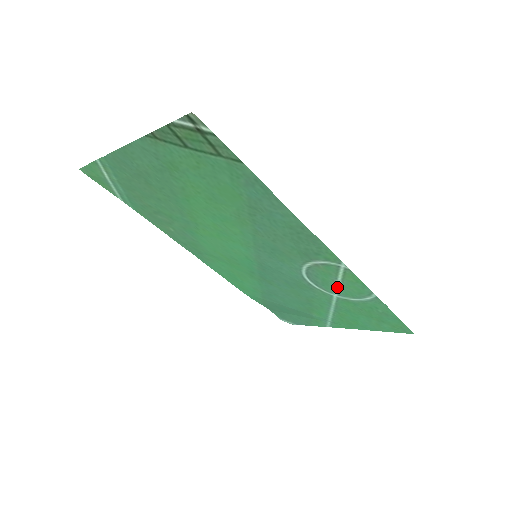
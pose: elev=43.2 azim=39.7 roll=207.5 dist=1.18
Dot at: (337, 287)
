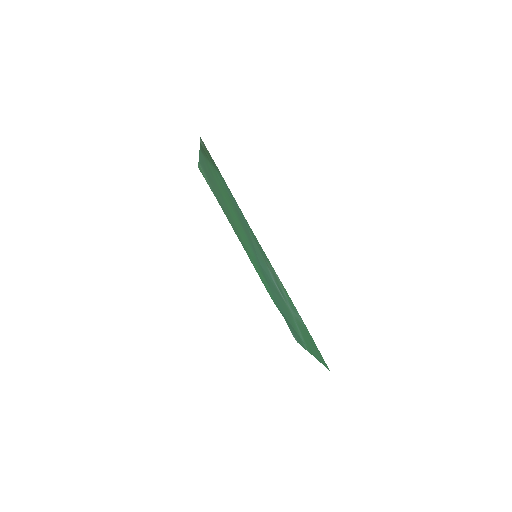
Dot at: (287, 299)
